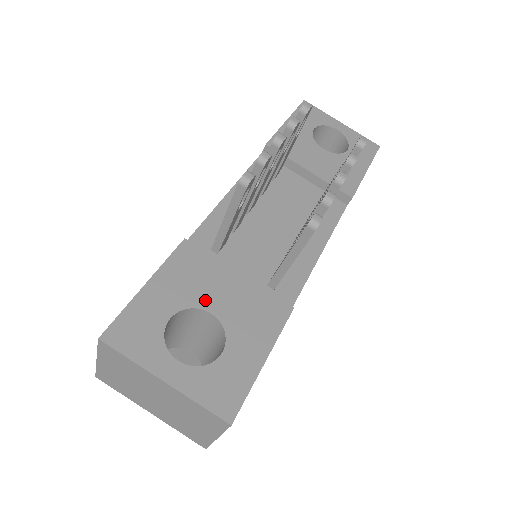
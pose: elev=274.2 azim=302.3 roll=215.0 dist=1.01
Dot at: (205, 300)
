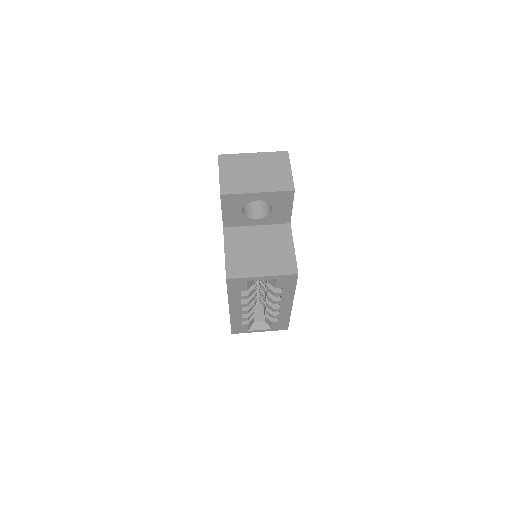
Dot at: occluded
